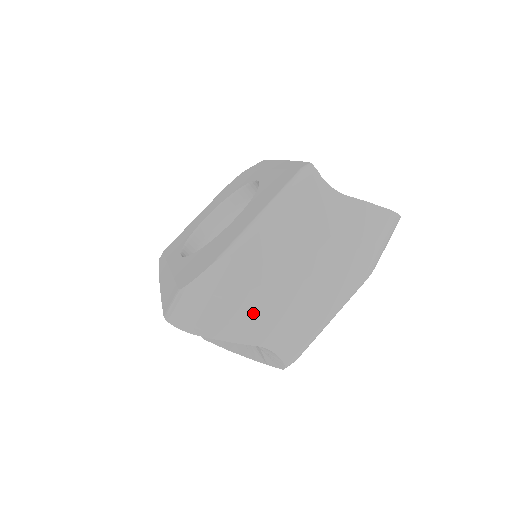
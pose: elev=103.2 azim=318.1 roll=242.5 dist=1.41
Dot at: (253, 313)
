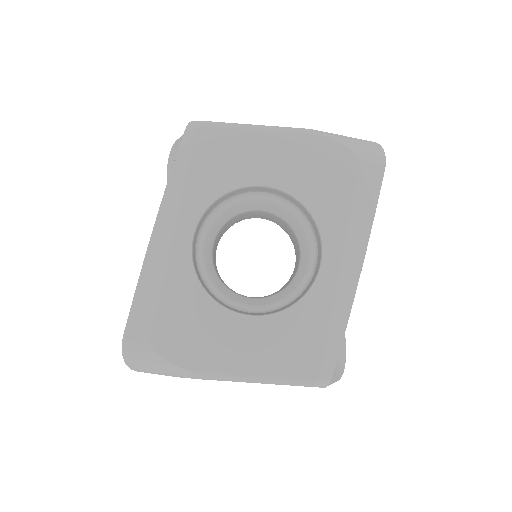
Dot at: occluded
